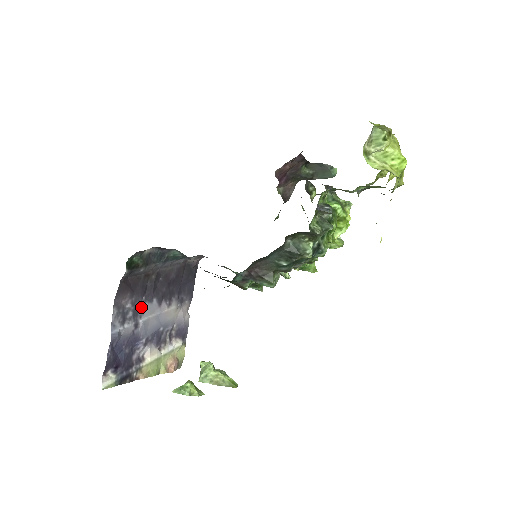
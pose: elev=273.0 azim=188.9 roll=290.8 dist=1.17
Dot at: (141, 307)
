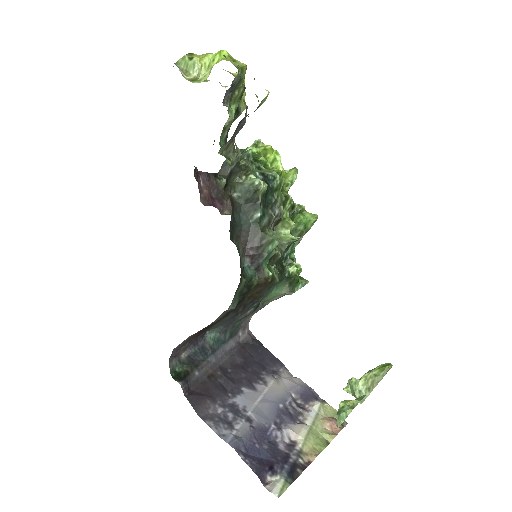
Dot at: (236, 403)
